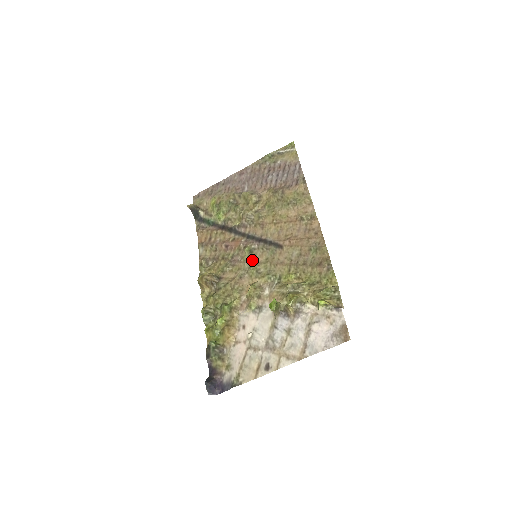
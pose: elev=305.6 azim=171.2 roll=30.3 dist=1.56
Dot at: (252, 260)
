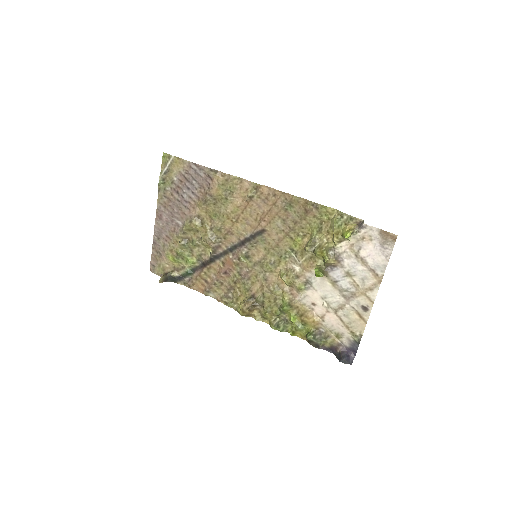
Dot at: (256, 261)
